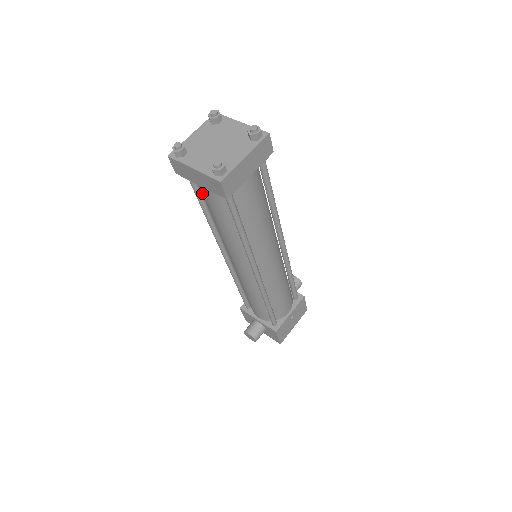
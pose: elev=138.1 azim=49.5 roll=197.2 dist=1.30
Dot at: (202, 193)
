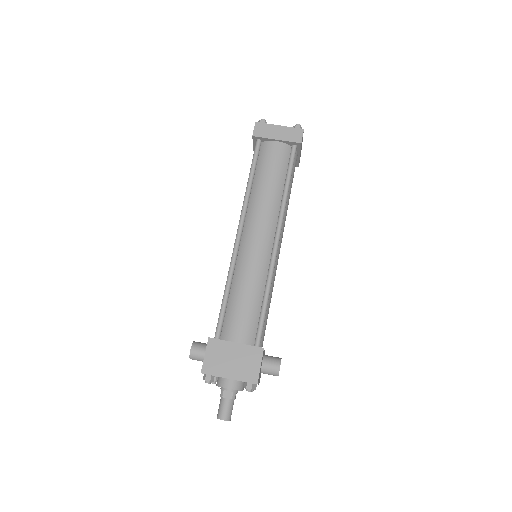
Dot at: occluded
